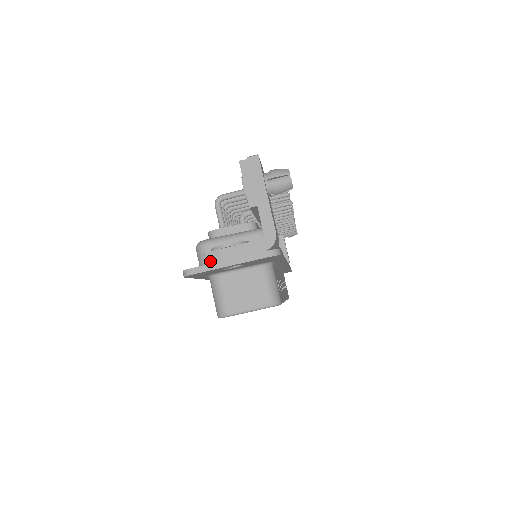
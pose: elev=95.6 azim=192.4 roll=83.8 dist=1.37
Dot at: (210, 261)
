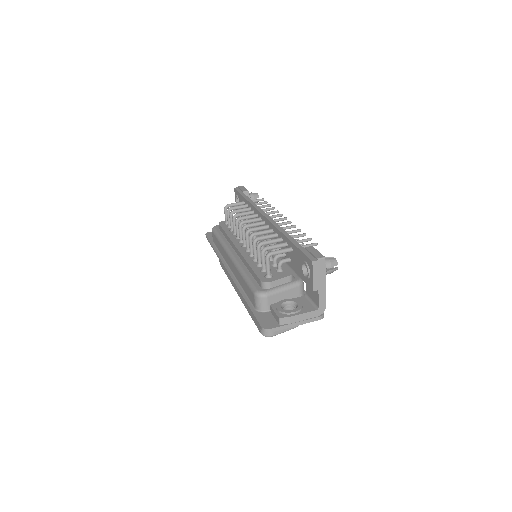
Dot at: (283, 323)
